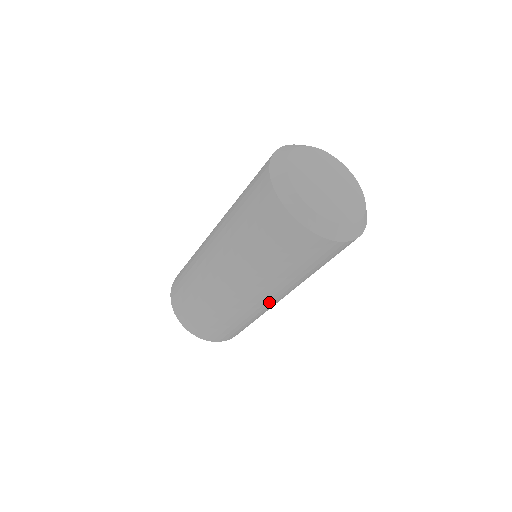
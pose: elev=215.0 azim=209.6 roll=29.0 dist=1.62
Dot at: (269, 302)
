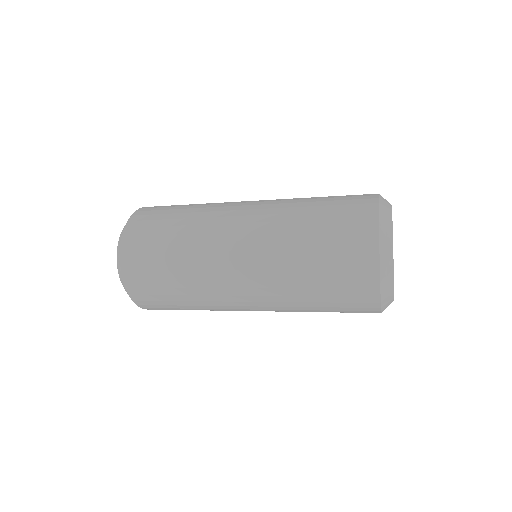
Dot at: (241, 298)
